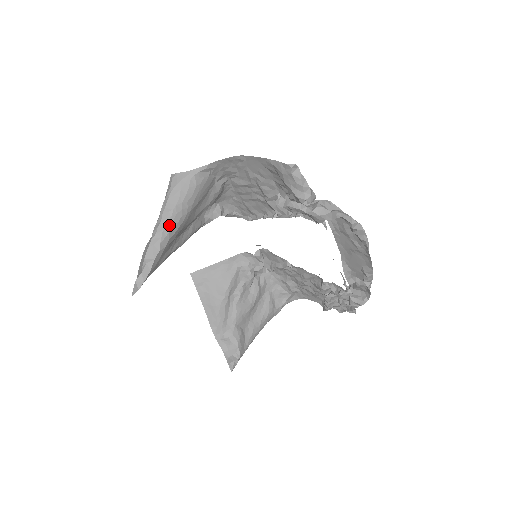
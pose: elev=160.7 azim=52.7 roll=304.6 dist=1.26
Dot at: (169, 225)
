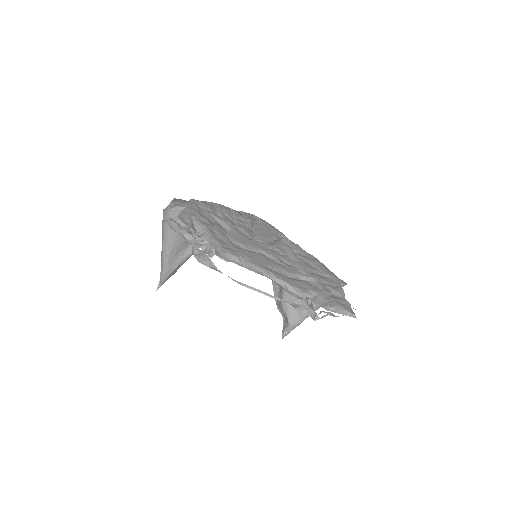
Dot at: (165, 246)
